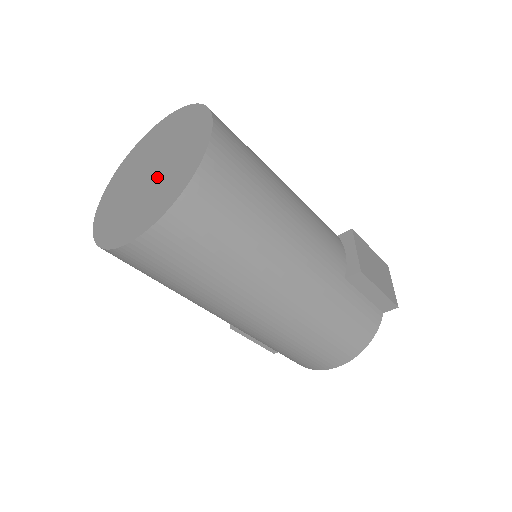
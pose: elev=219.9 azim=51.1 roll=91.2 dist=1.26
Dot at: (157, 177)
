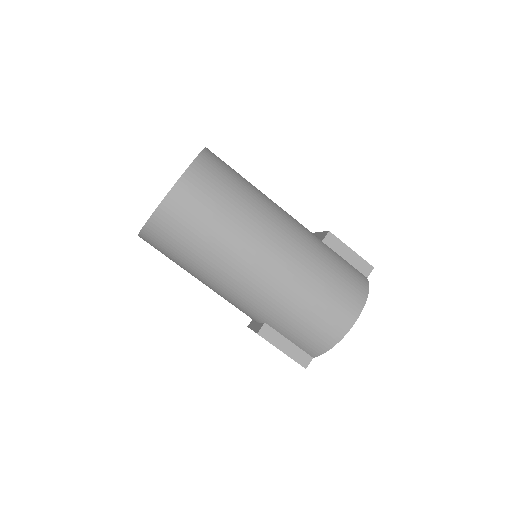
Dot at: occluded
